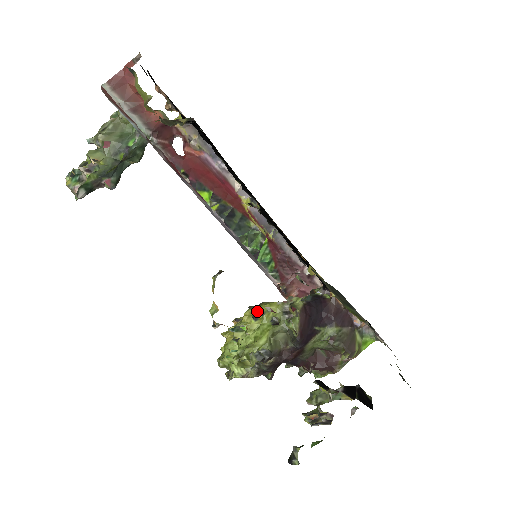
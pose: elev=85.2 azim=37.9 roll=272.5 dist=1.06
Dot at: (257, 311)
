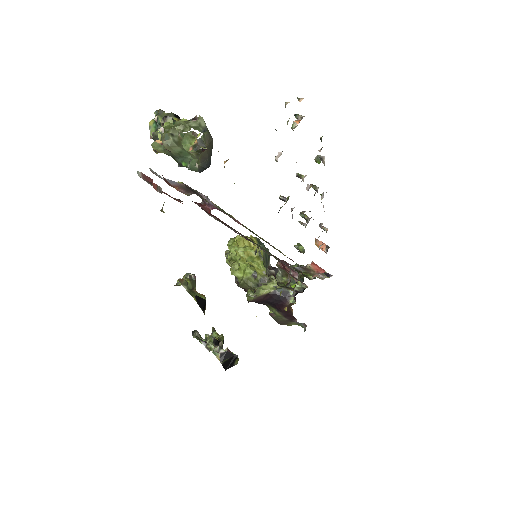
Dot at: (248, 263)
